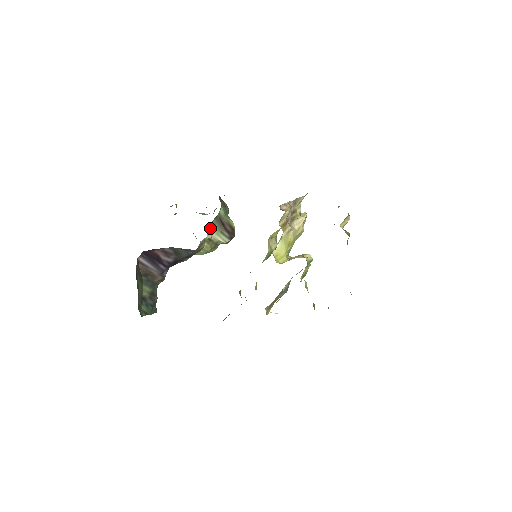
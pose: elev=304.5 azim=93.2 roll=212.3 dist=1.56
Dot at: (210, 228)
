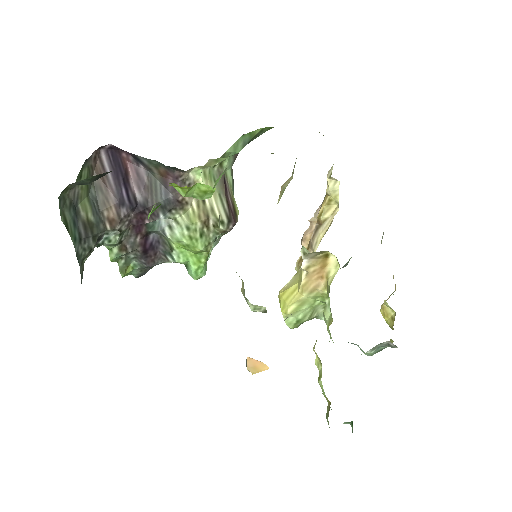
Dot at: (208, 176)
